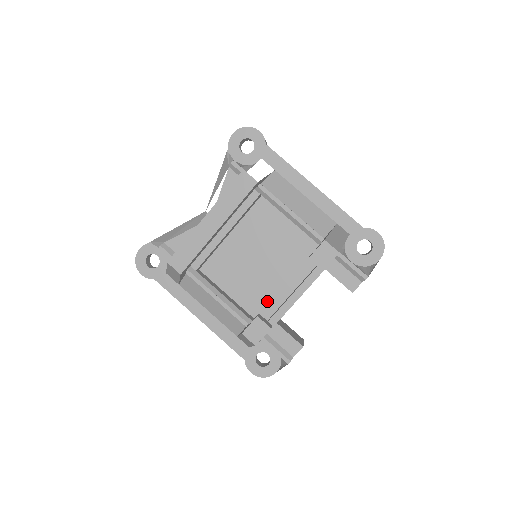
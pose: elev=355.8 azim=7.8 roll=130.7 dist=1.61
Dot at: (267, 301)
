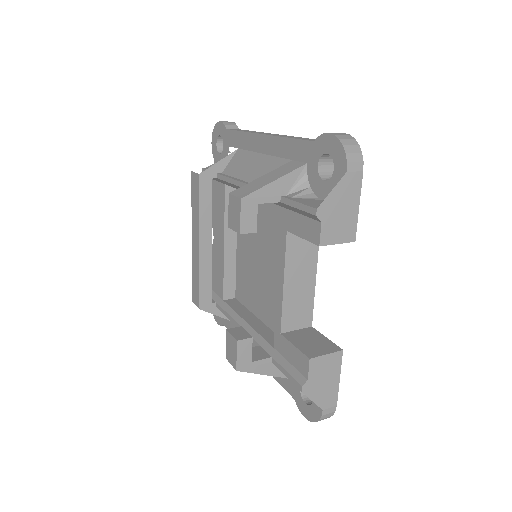
Dot at: occluded
